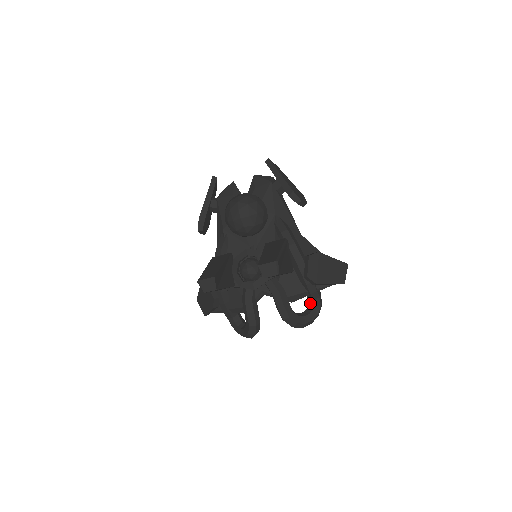
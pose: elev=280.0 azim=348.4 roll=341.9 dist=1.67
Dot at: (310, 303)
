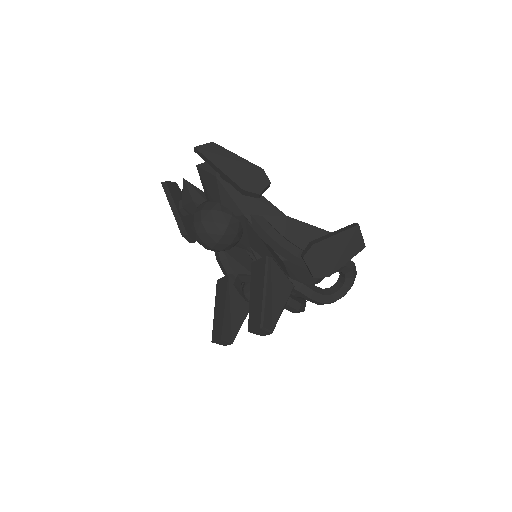
Dot at: (339, 272)
